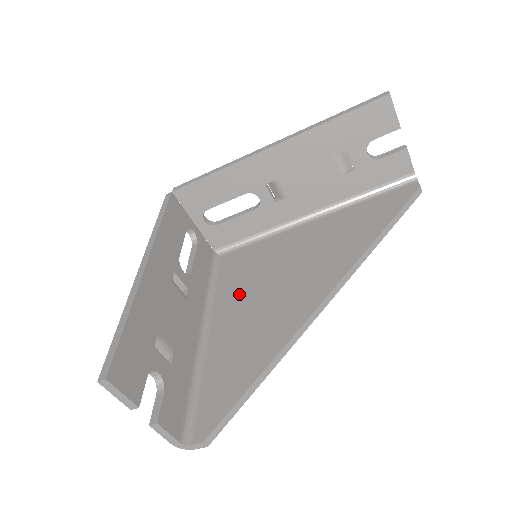
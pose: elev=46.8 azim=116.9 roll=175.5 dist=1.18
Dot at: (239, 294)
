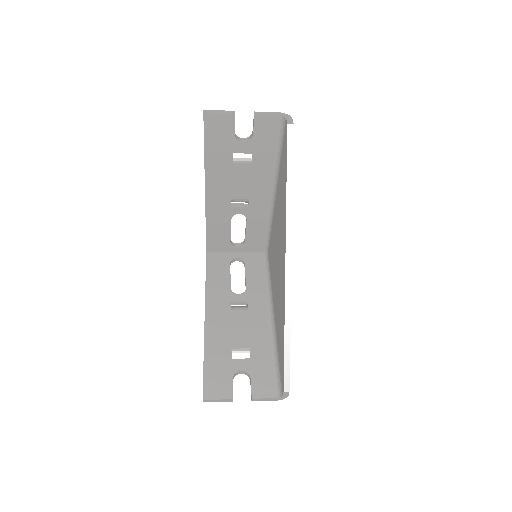
Dot at: (274, 280)
